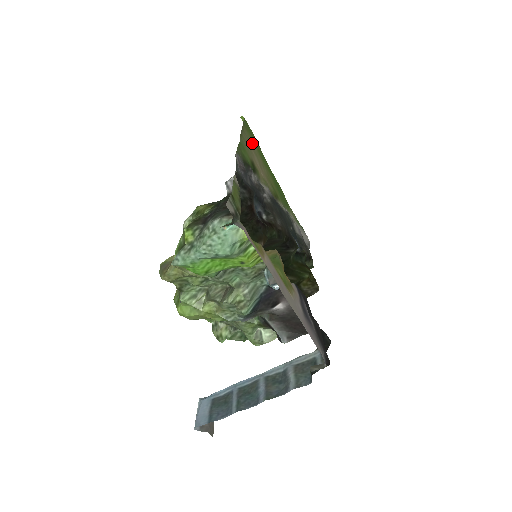
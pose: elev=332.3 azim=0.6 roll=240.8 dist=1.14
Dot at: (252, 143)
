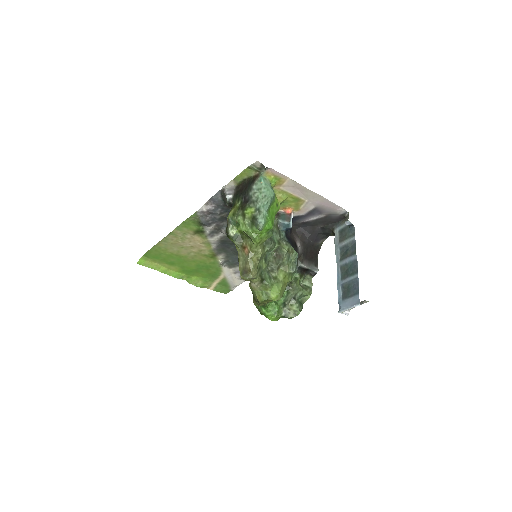
Dot at: (170, 249)
